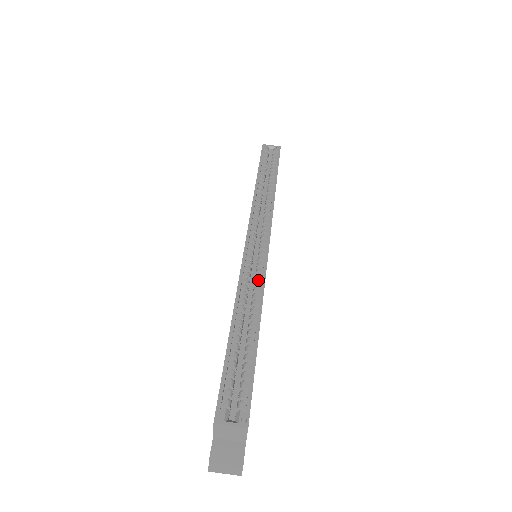
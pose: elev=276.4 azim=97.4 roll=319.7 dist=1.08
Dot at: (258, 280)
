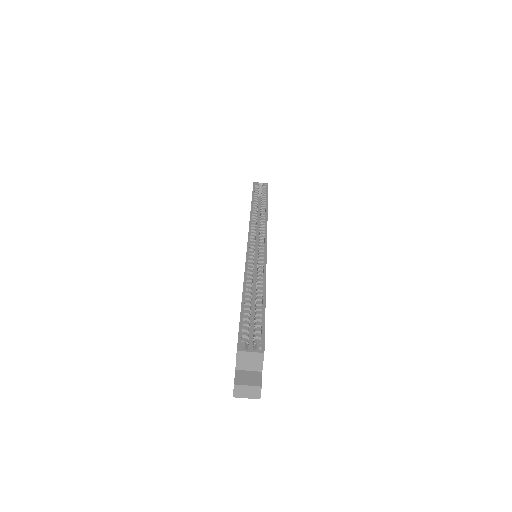
Dot at: (260, 266)
